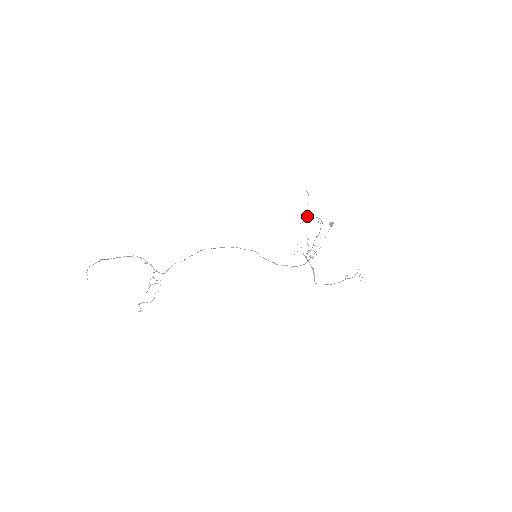
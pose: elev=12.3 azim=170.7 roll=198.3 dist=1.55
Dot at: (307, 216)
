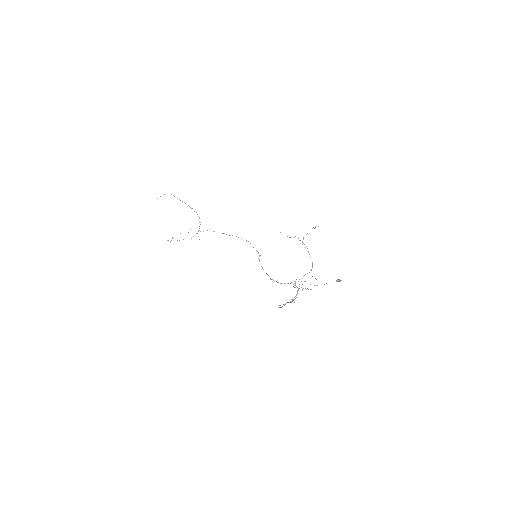
Dot at: occluded
